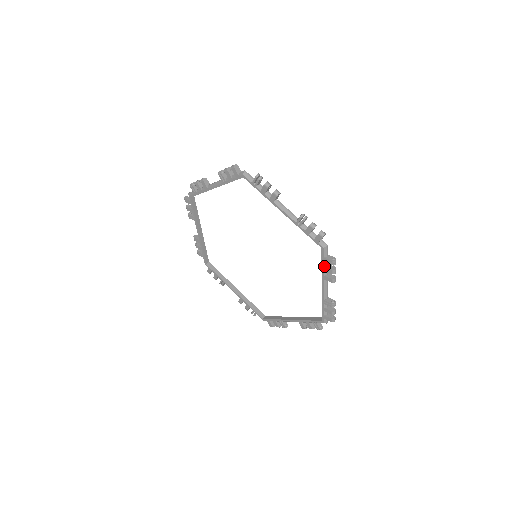
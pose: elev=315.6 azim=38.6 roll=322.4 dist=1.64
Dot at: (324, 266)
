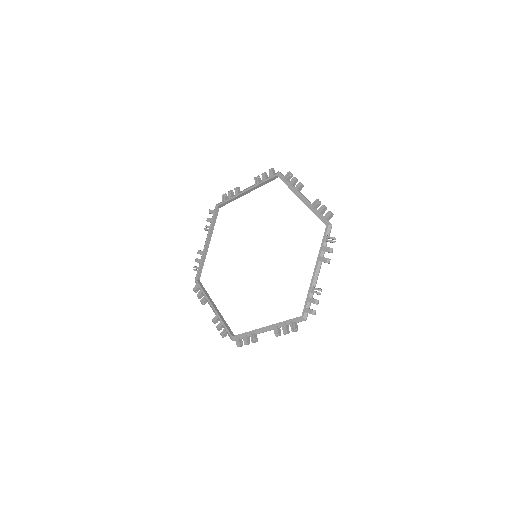
Dot at: (288, 184)
